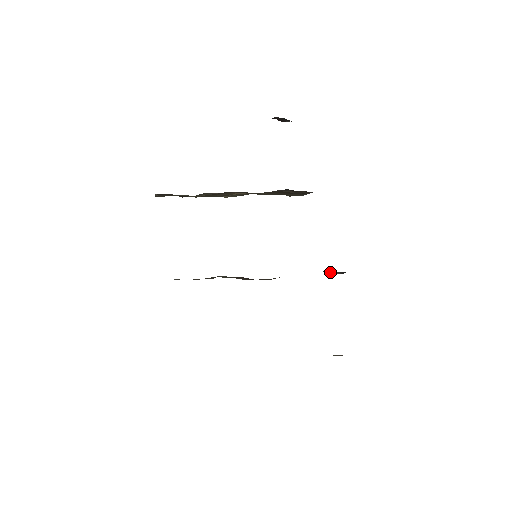
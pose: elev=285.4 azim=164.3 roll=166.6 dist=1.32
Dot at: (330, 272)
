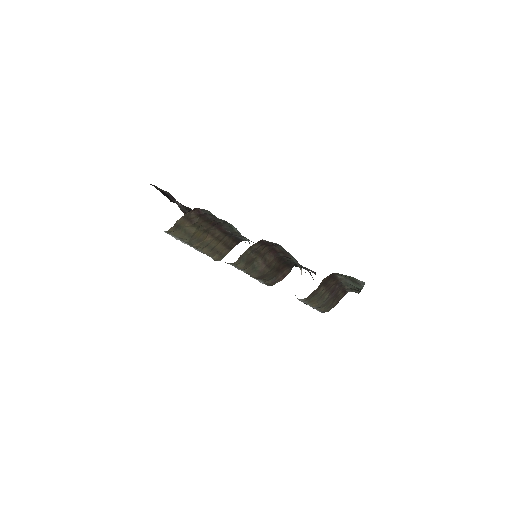
Dot at: (284, 273)
